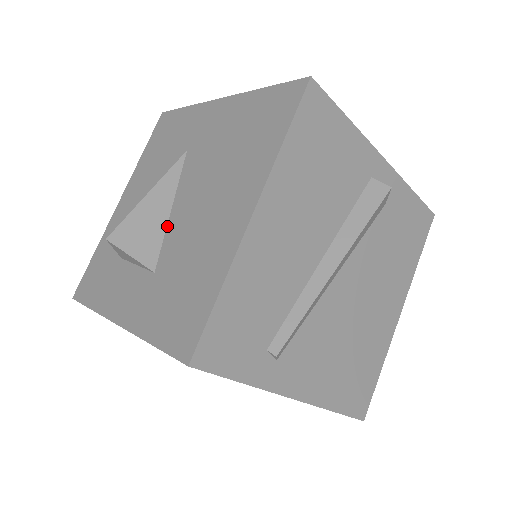
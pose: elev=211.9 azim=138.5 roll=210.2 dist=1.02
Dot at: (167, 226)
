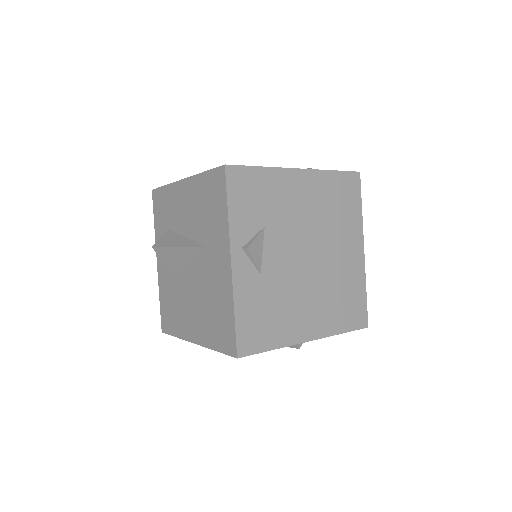
Dot at: (182, 268)
